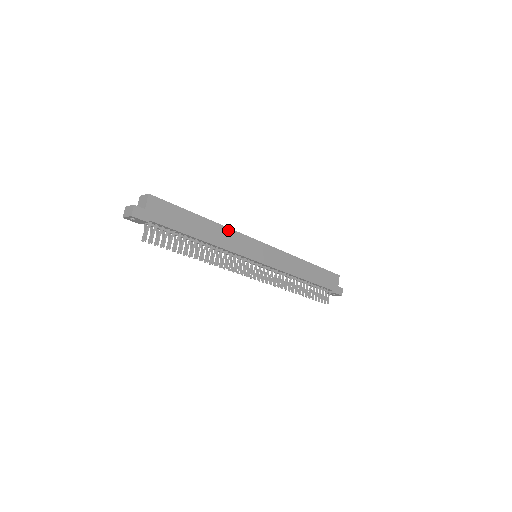
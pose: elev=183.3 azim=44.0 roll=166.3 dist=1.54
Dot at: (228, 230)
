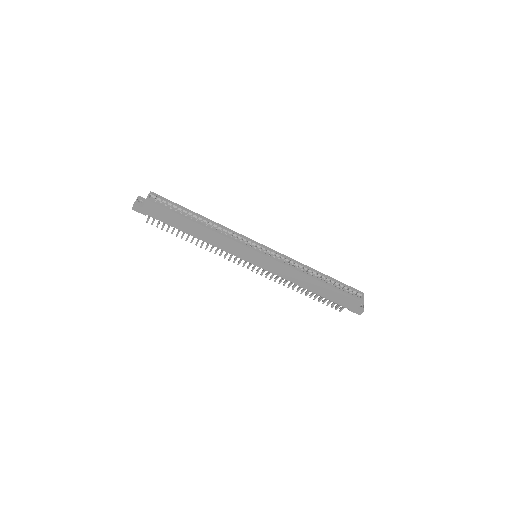
Dot at: (221, 236)
